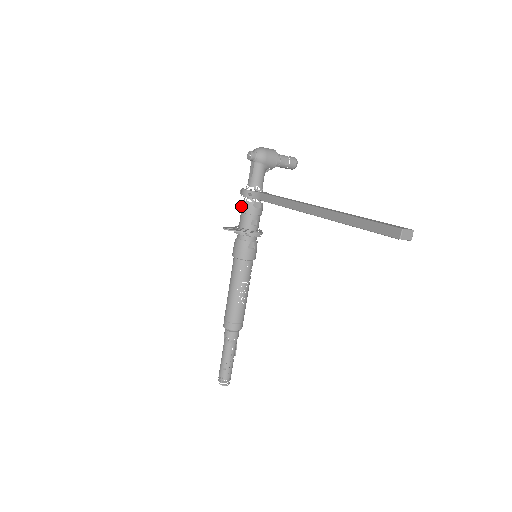
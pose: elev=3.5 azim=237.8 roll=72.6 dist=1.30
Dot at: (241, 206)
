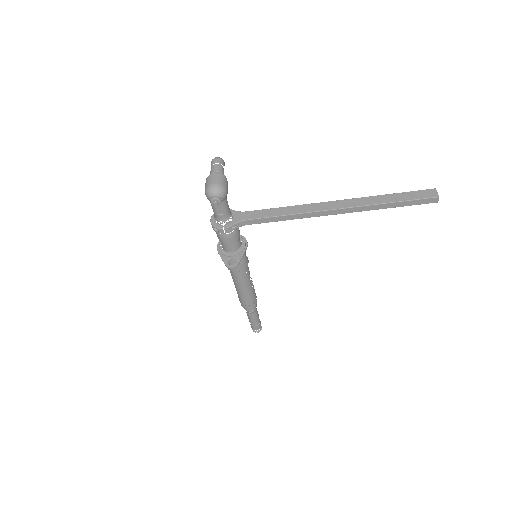
Dot at: (225, 239)
